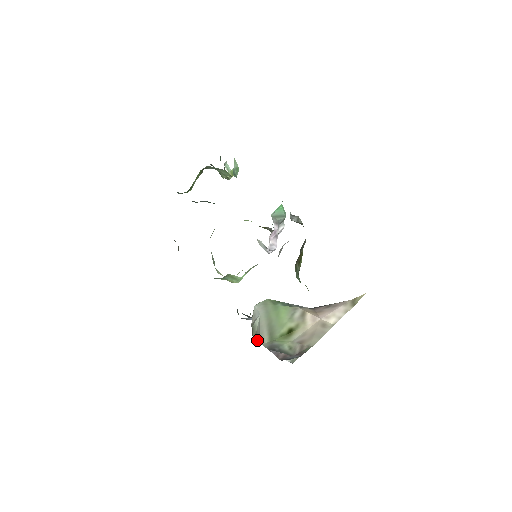
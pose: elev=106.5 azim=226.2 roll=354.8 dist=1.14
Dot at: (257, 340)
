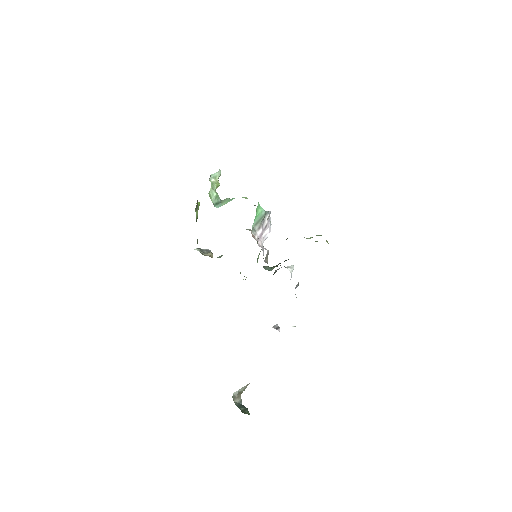
Dot at: occluded
